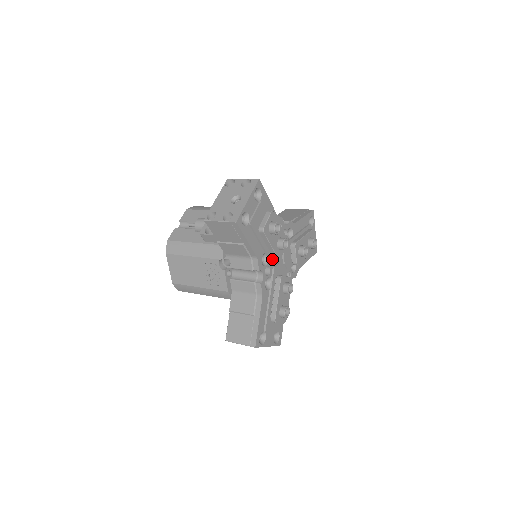
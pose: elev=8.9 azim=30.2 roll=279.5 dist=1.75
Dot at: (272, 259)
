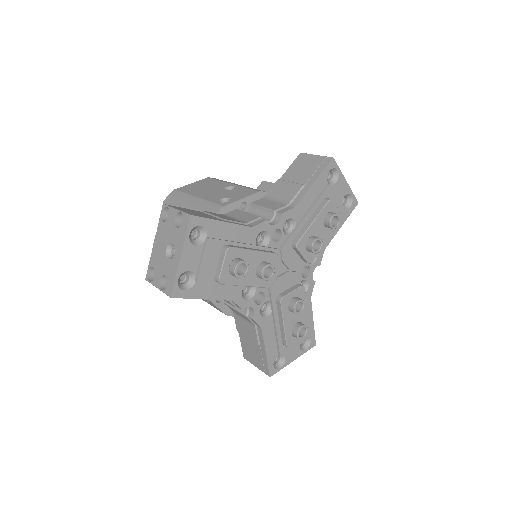
Dot at: occluded
